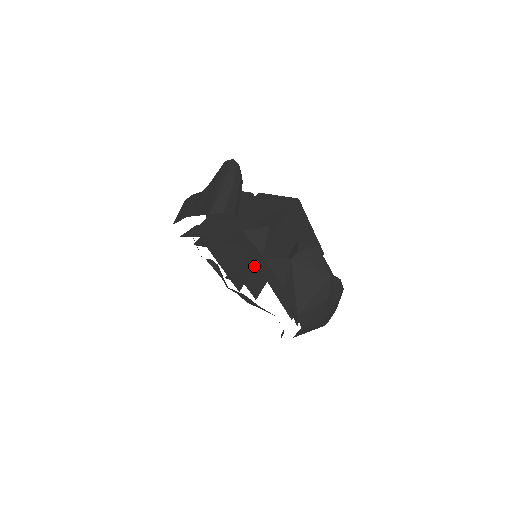
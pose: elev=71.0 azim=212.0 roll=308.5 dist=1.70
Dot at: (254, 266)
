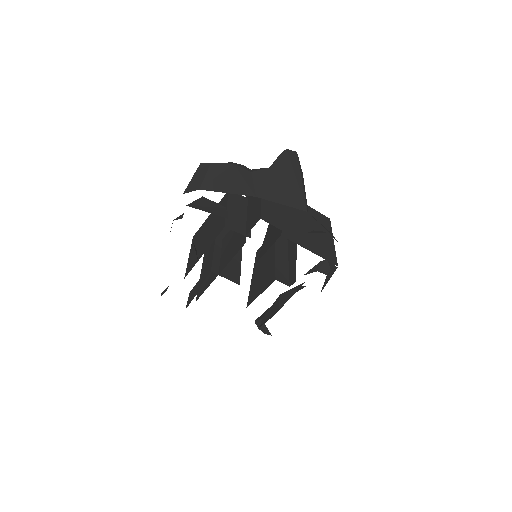
Dot at: (237, 264)
